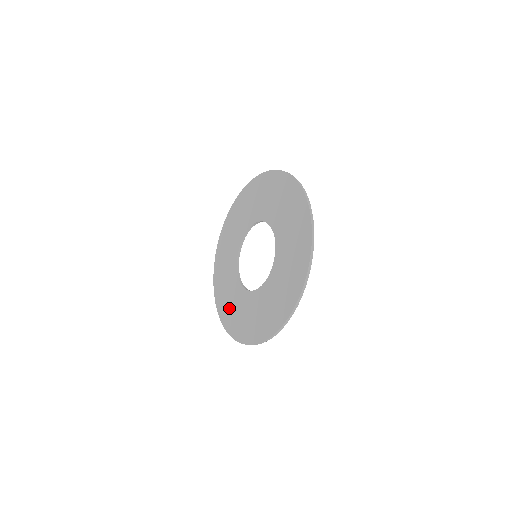
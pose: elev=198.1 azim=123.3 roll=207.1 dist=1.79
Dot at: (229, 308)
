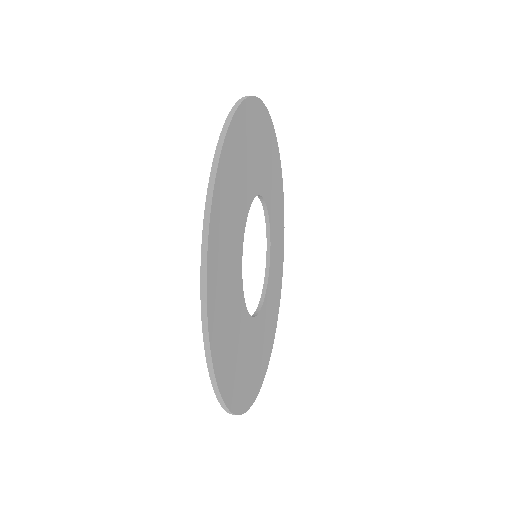
Dot at: occluded
